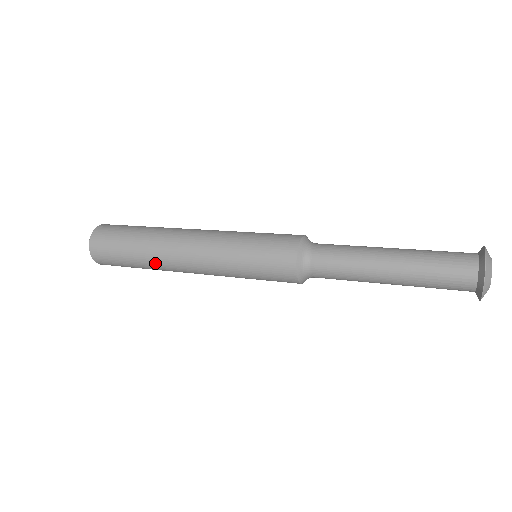
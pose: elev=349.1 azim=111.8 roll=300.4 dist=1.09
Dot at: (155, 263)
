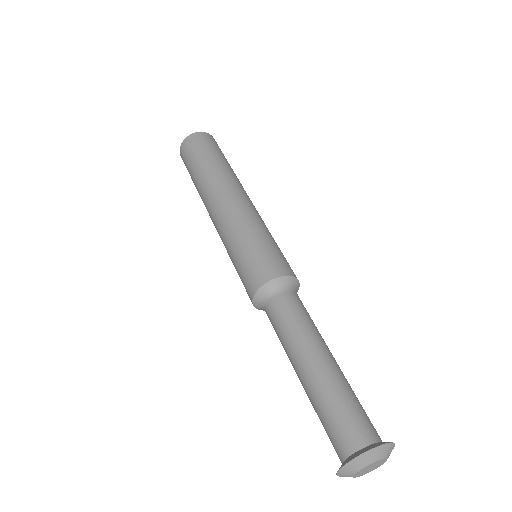
Dot at: (200, 195)
